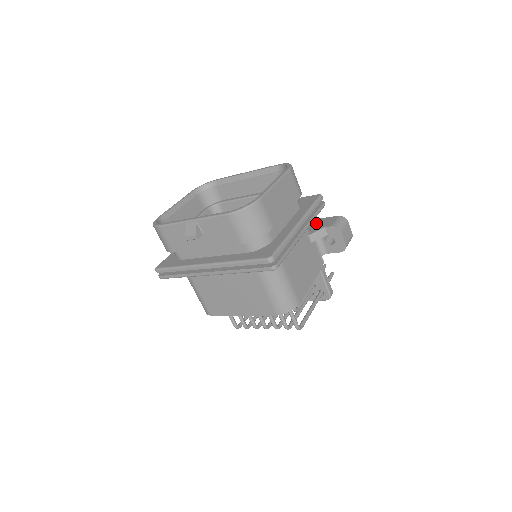
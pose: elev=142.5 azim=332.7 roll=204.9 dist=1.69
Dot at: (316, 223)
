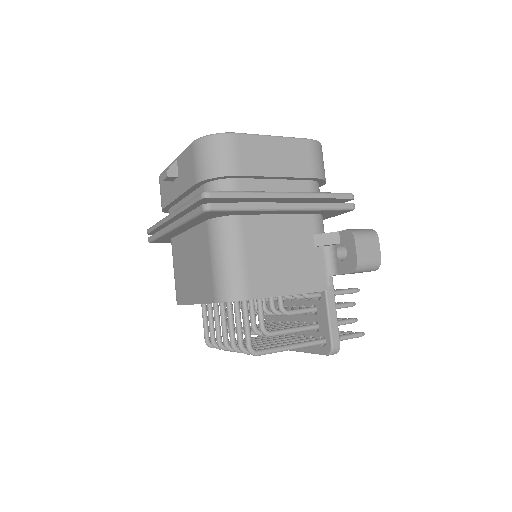
Dot at: occluded
